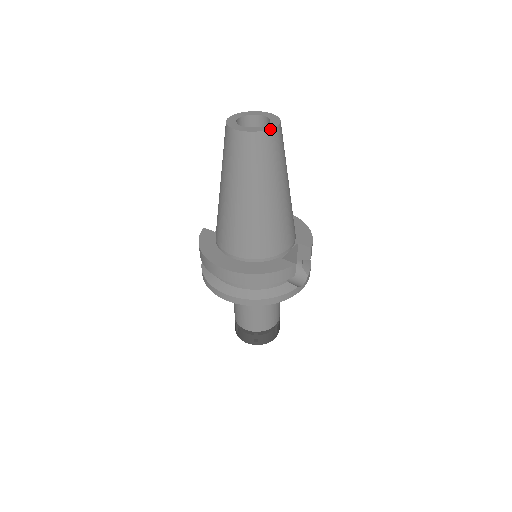
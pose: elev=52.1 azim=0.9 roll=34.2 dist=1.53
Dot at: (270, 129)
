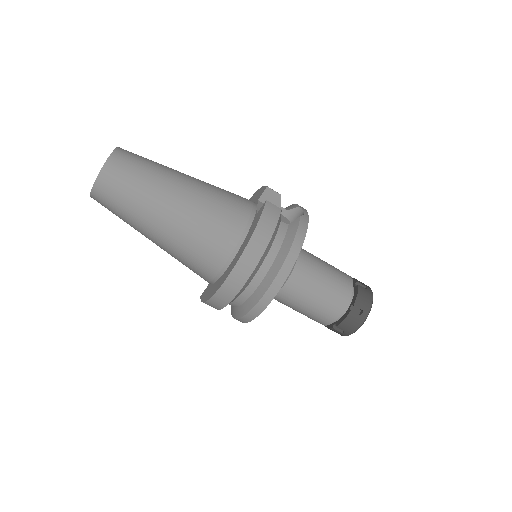
Dot at: (112, 153)
